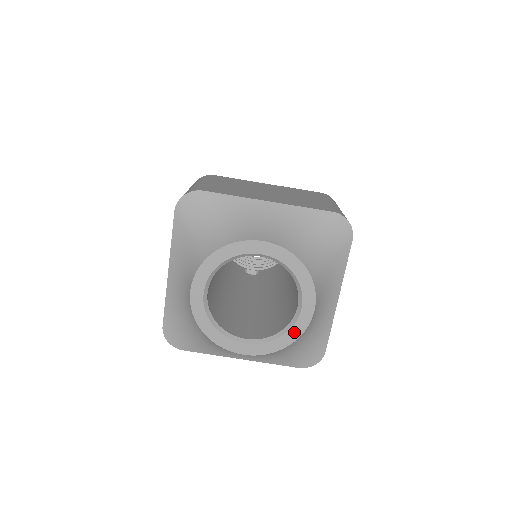
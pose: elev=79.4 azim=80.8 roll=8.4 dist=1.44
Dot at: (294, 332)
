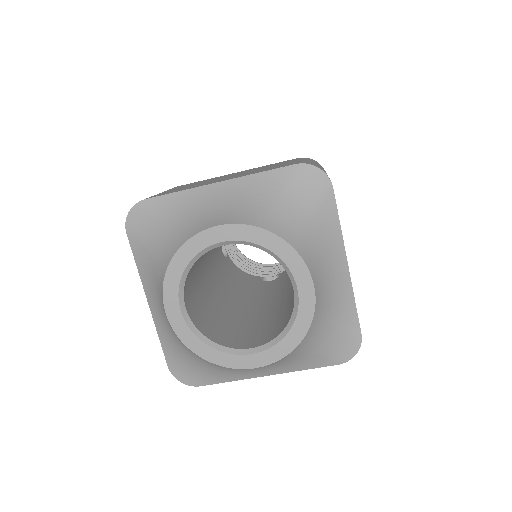
Dot at: (302, 321)
